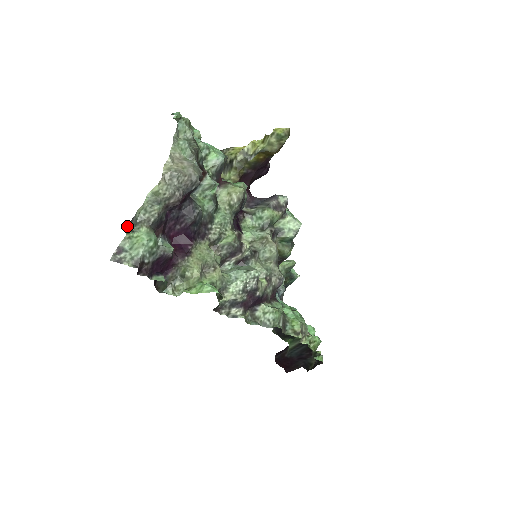
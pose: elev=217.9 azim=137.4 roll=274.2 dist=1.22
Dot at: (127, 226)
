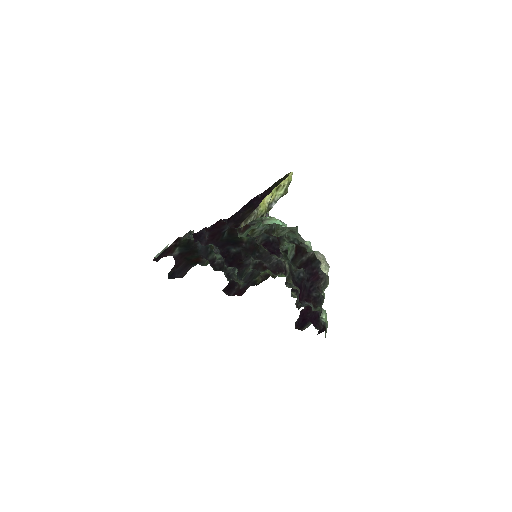
Dot at: occluded
